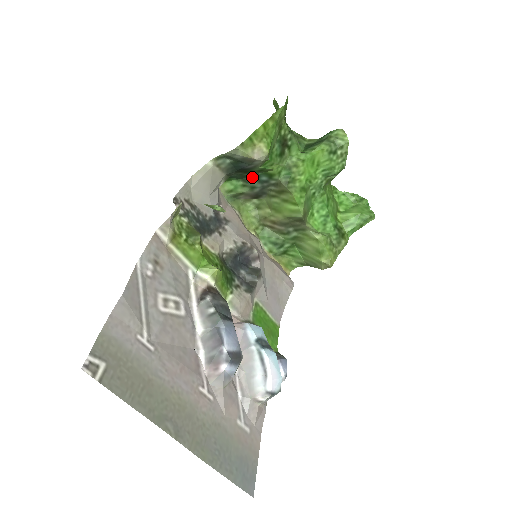
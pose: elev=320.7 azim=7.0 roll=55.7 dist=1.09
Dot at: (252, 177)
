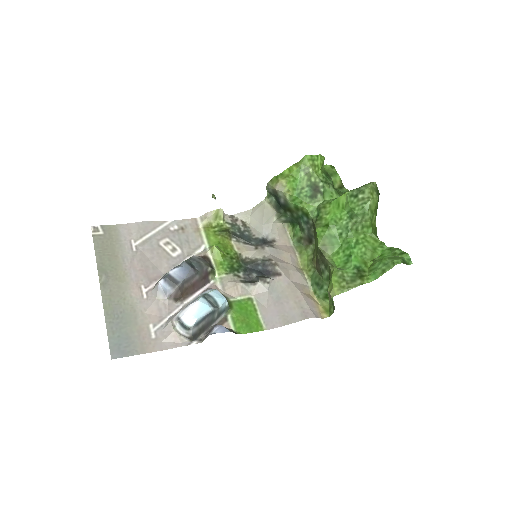
Dot at: (300, 219)
